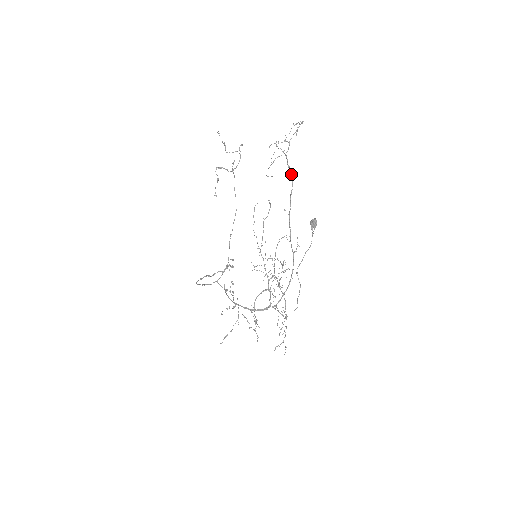
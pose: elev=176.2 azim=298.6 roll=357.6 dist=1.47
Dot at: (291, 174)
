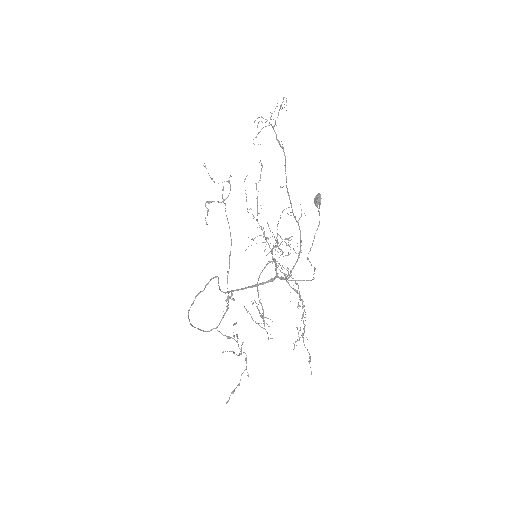
Dot at: (282, 148)
